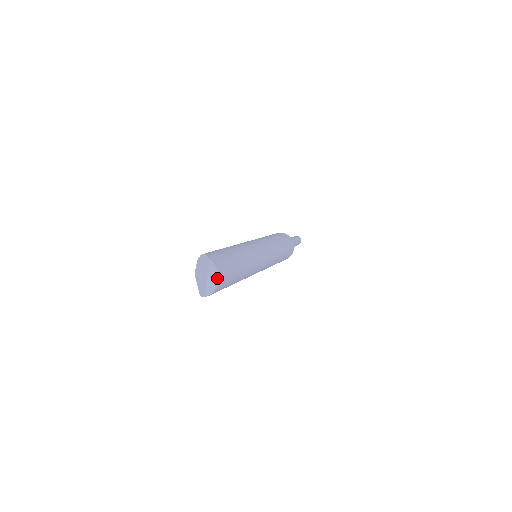
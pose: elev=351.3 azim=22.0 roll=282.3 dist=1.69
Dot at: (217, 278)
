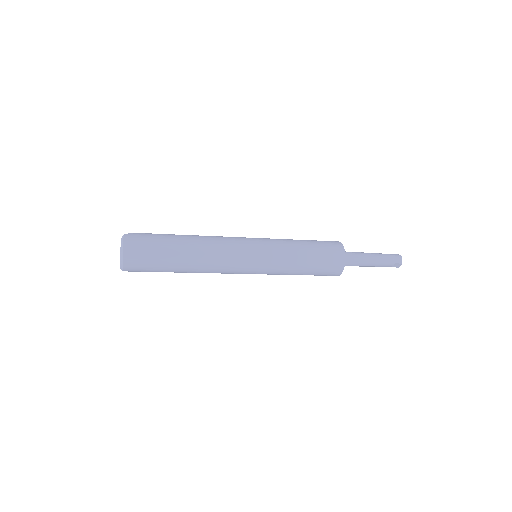
Dot at: (122, 252)
